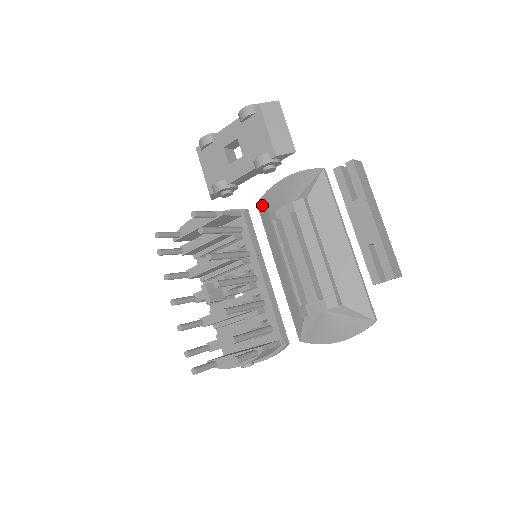
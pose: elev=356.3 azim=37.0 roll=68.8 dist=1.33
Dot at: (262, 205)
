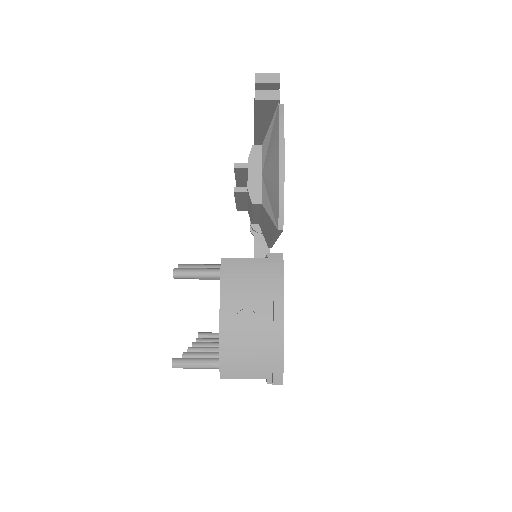
Dot at: occluded
